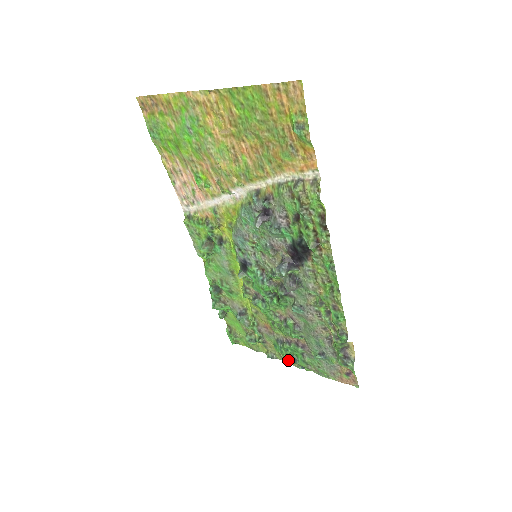
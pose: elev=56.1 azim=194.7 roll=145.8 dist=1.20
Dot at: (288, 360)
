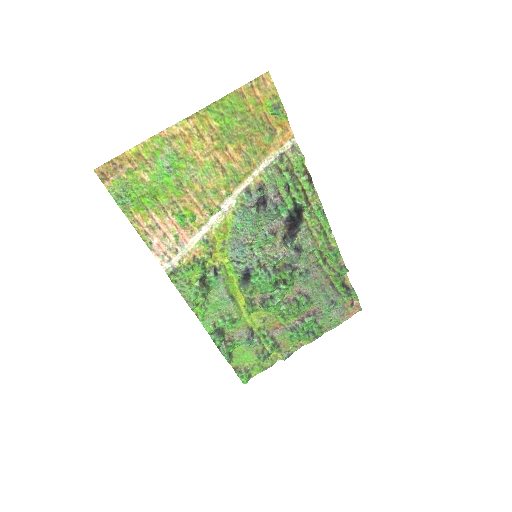
Dot at: (307, 339)
